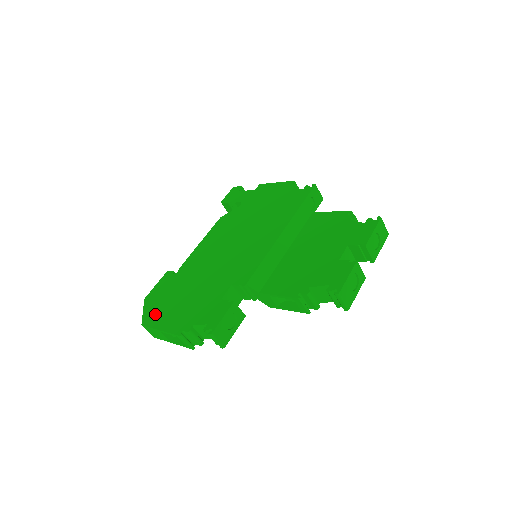
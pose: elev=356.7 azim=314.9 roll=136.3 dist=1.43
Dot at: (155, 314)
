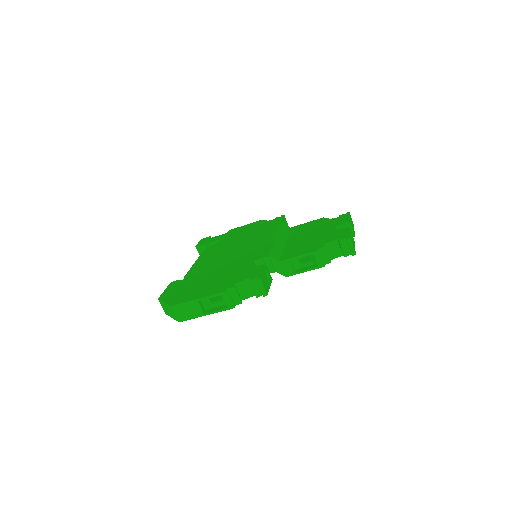
Dot at: (182, 297)
